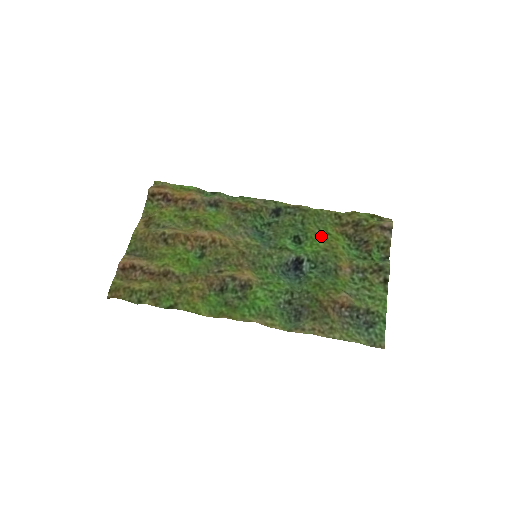
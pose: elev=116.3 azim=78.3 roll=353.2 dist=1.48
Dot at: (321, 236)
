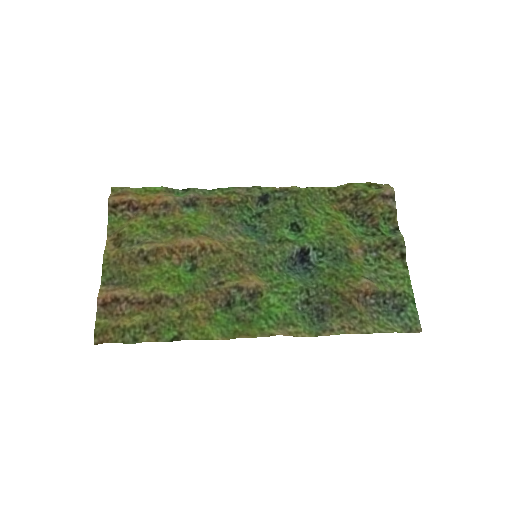
Dot at: (320, 218)
